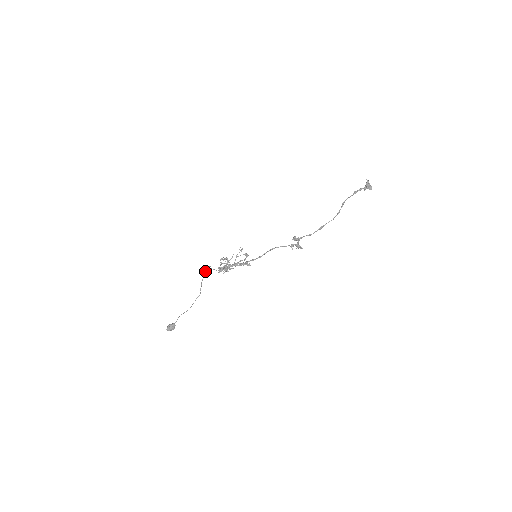
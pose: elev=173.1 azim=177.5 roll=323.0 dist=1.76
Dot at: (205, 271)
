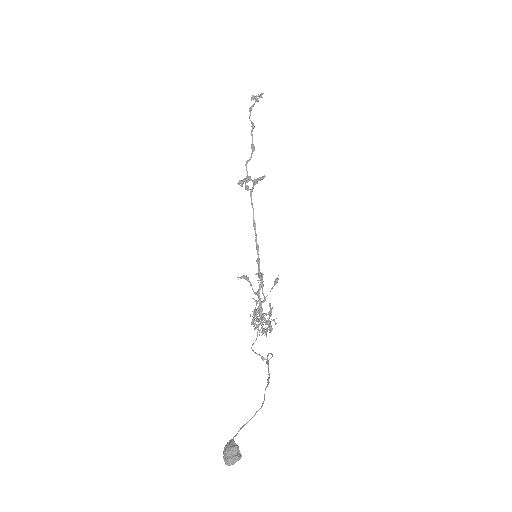
Dot at: occluded
